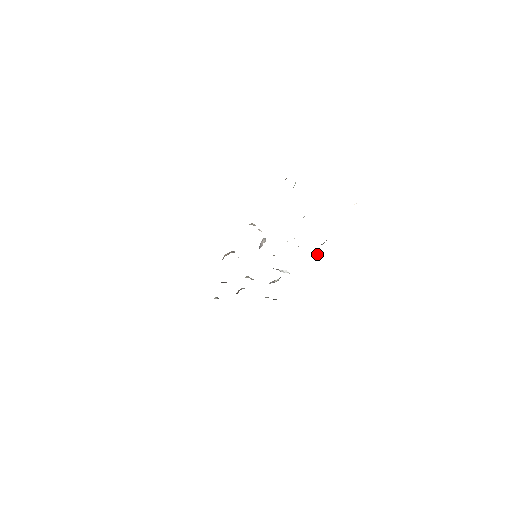
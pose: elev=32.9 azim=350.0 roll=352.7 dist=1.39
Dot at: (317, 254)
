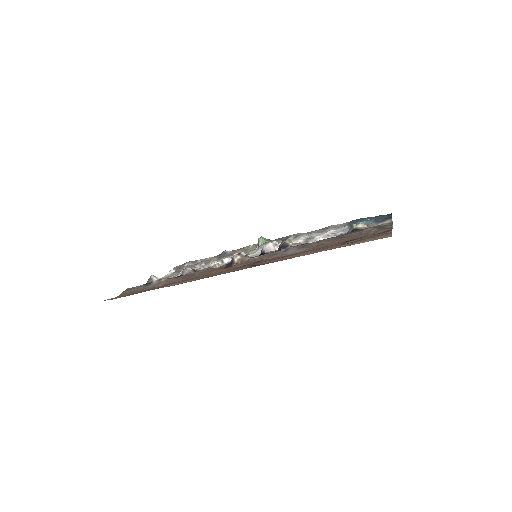
Dot at: (265, 240)
